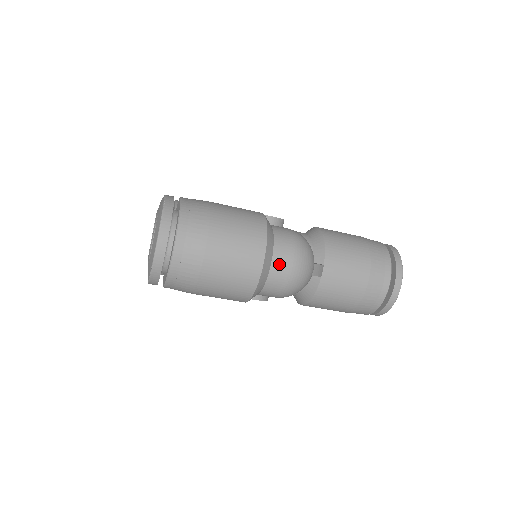
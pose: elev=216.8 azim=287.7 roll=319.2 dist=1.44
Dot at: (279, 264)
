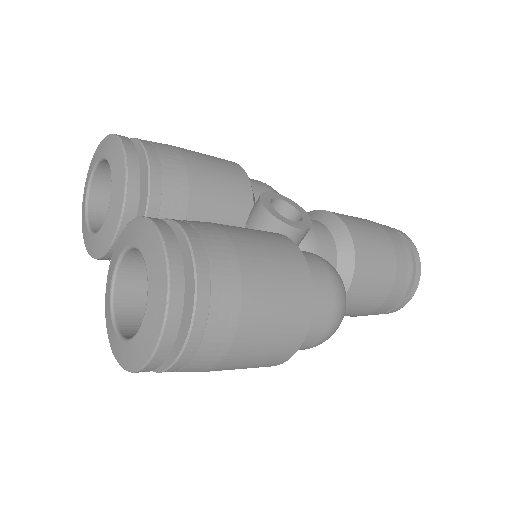
Dot at: (309, 338)
